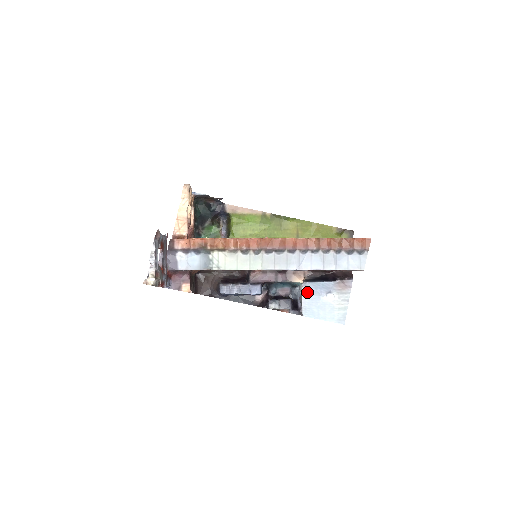
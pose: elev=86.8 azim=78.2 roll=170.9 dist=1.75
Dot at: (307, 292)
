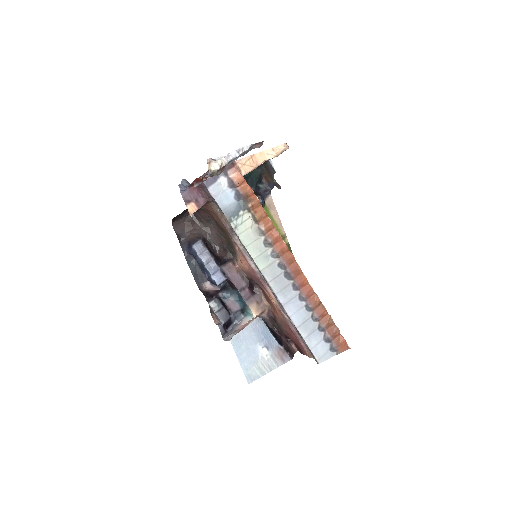
Dot at: (254, 327)
